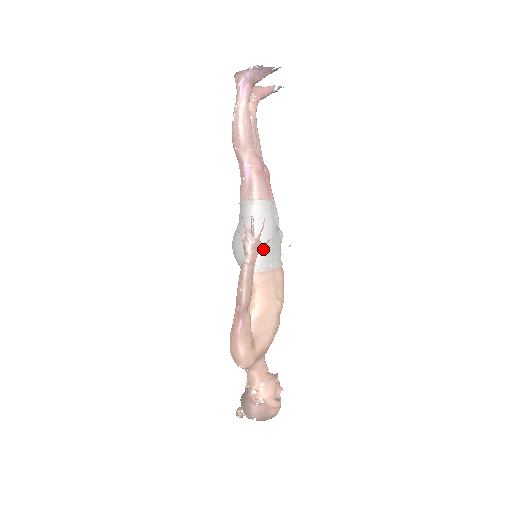
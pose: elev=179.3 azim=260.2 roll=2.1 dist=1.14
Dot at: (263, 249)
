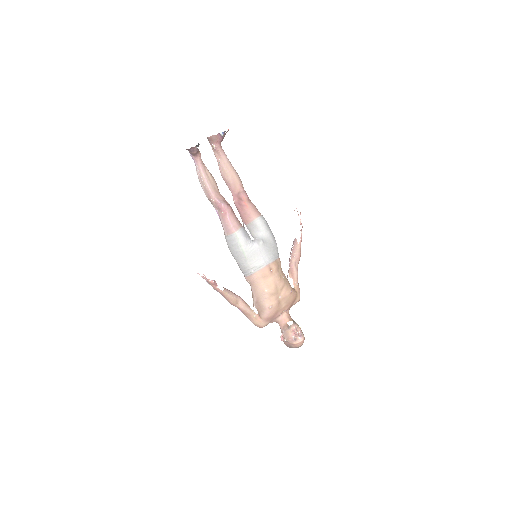
Dot at: (241, 264)
